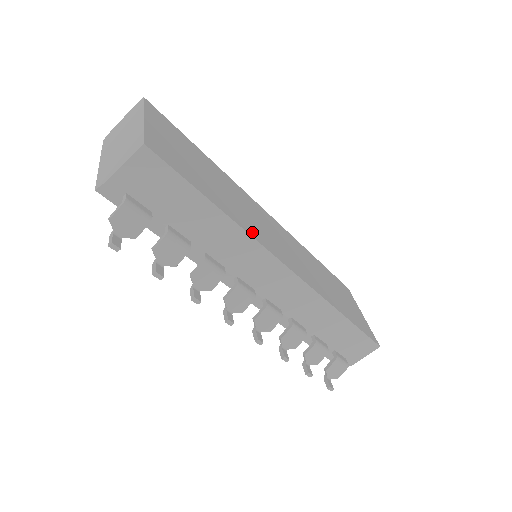
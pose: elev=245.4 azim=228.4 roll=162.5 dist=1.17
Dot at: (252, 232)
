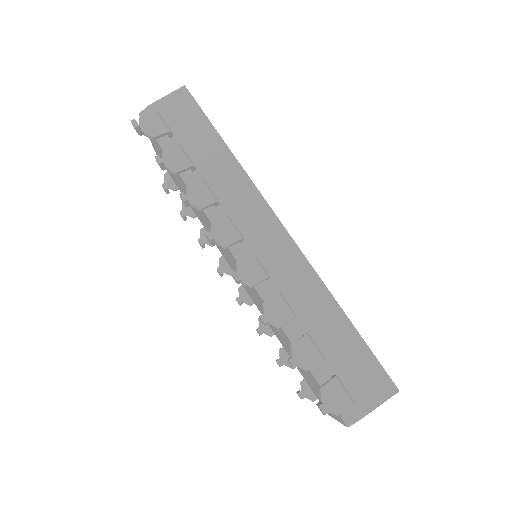
Dot at: occluded
